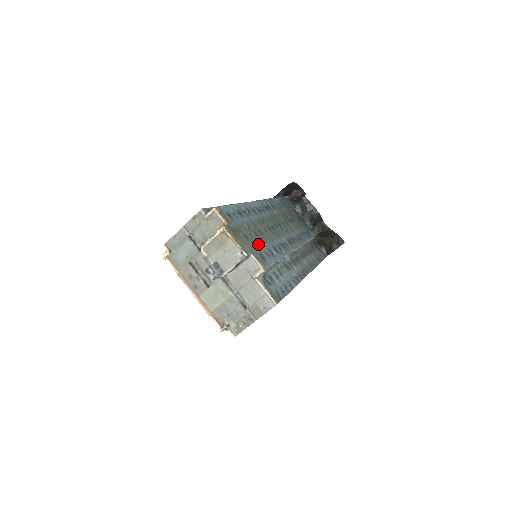
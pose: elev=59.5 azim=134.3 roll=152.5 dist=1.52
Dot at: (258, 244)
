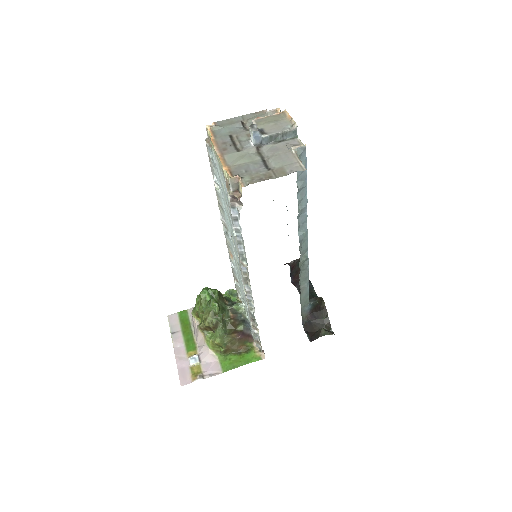
Dot at: occluded
